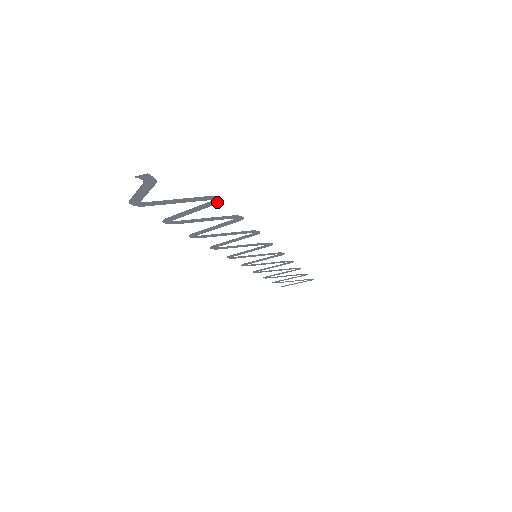
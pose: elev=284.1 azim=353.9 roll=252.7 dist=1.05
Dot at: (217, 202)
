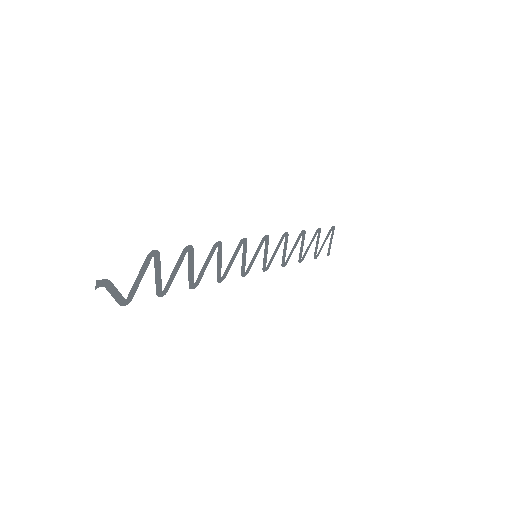
Dot at: (158, 254)
